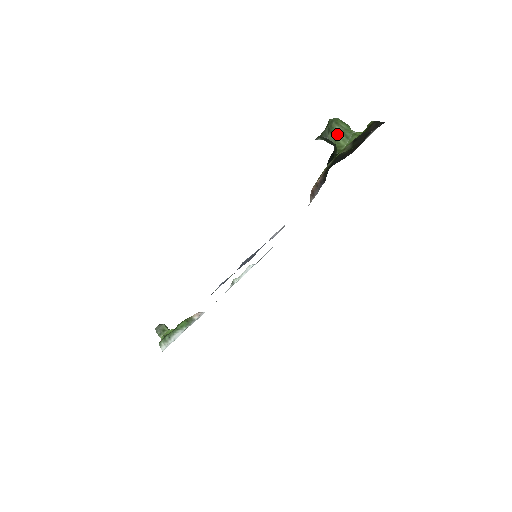
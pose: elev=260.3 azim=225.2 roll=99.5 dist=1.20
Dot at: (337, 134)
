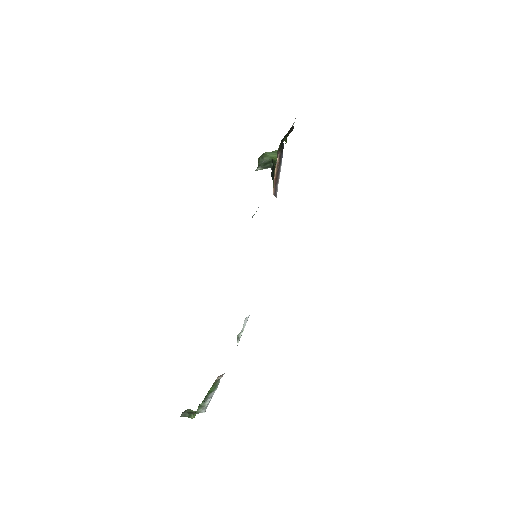
Dot at: (269, 154)
